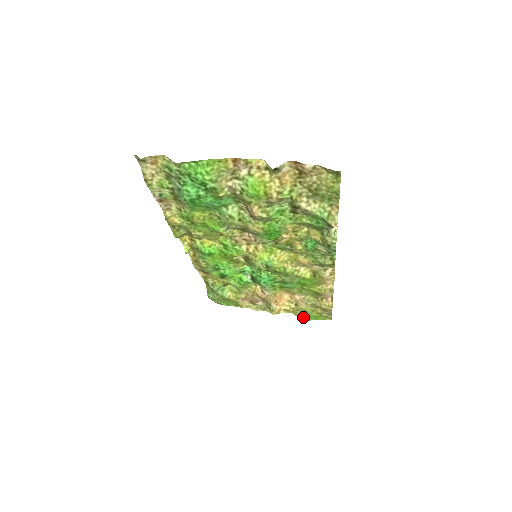
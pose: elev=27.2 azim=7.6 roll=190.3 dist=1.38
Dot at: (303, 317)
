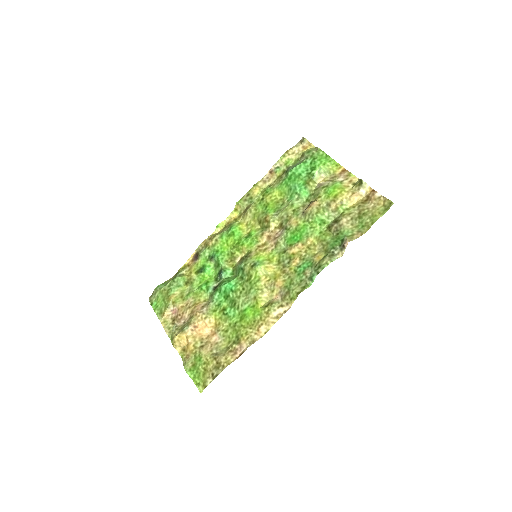
Dot at: (188, 365)
